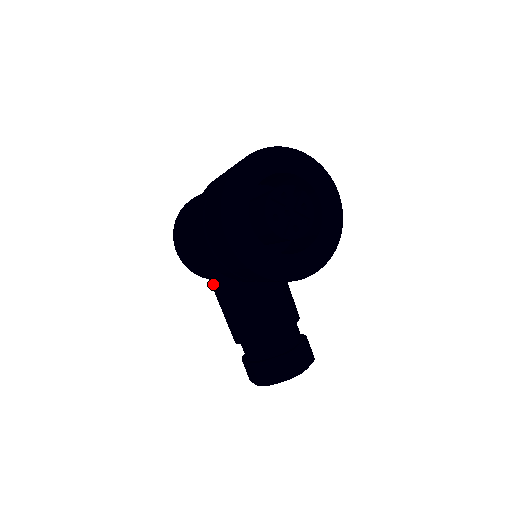
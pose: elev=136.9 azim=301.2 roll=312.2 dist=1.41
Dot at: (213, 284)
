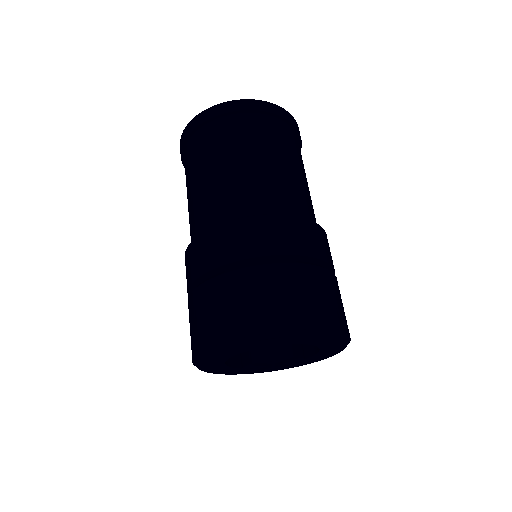
Dot at: occluded
